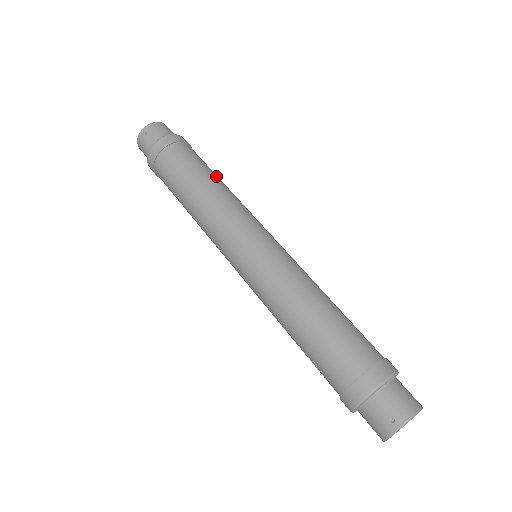
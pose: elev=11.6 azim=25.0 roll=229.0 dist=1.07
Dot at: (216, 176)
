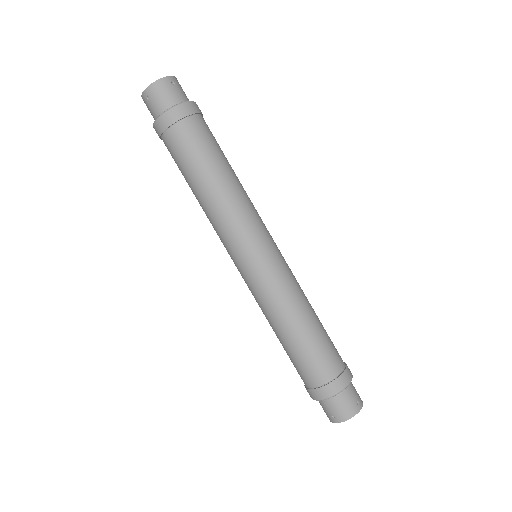
Dot at: (222, 167)
